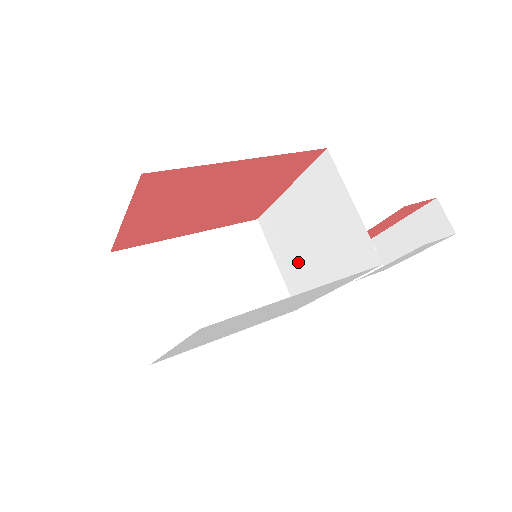
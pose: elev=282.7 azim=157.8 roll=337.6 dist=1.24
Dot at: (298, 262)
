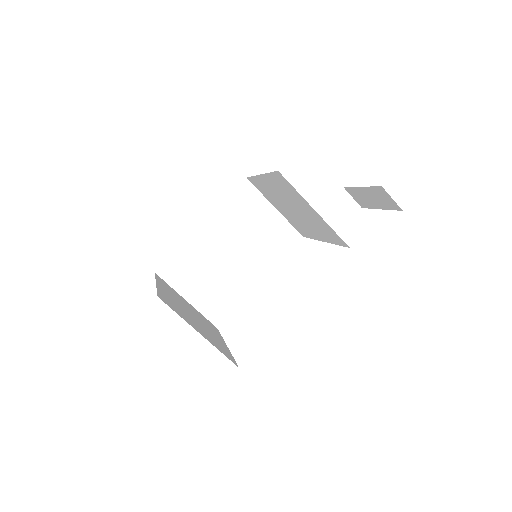
Dot at: (291, 216)
